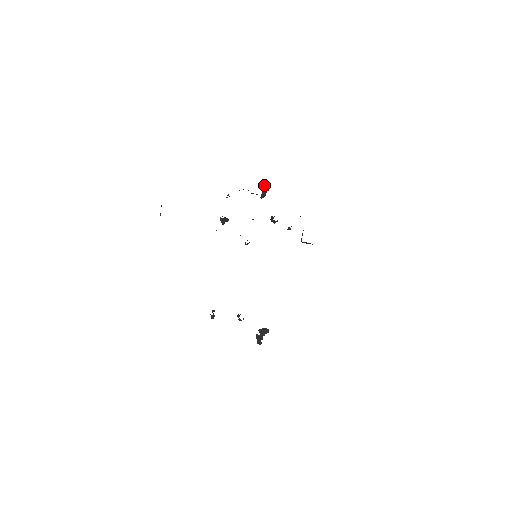
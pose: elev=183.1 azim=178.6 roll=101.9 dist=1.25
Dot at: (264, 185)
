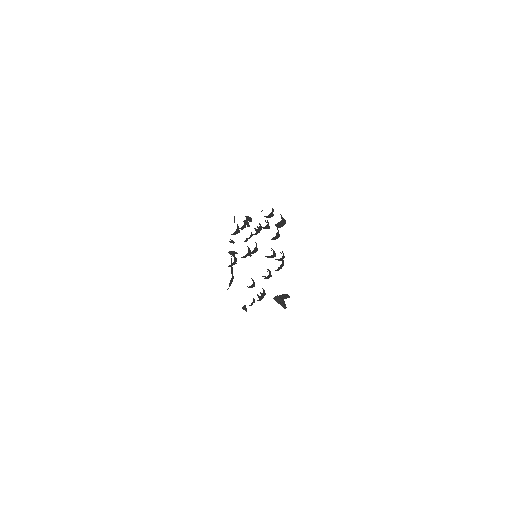
Dot at: occluded
